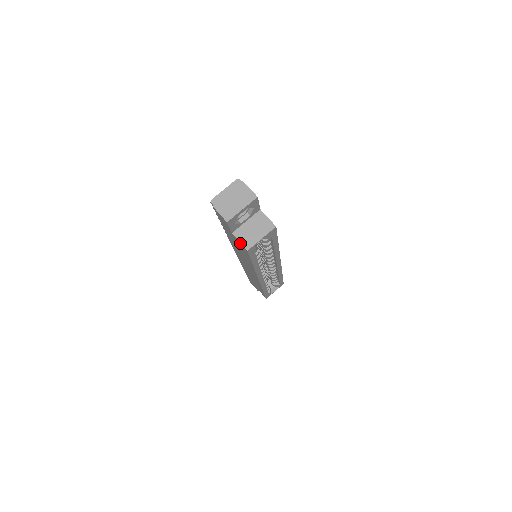
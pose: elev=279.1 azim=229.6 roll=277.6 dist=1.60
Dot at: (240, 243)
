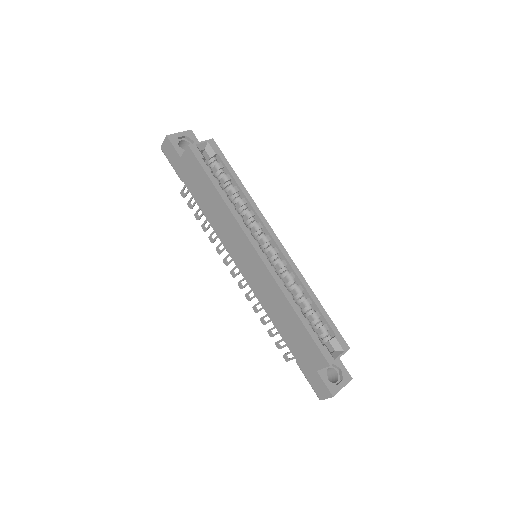
Dot at: (186, 154)
